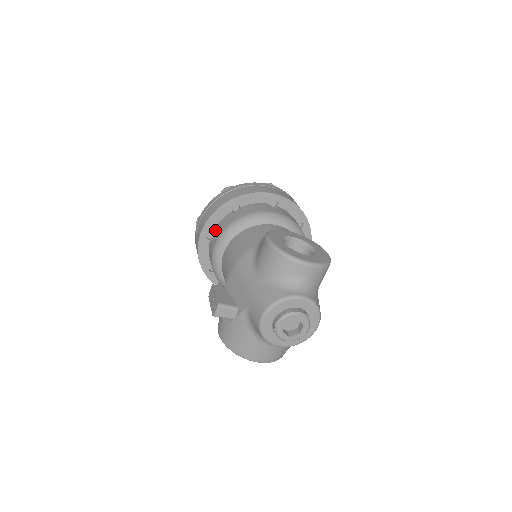
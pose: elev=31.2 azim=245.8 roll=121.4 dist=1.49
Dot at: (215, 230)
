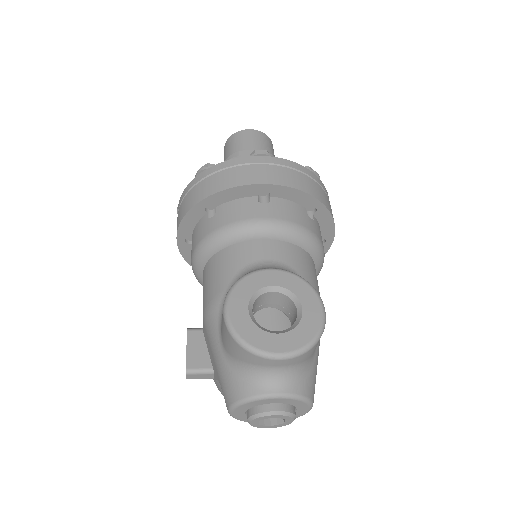
Dot at: (192, 237)
